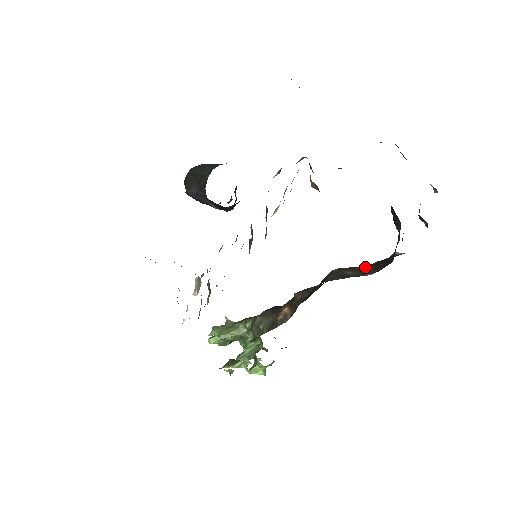
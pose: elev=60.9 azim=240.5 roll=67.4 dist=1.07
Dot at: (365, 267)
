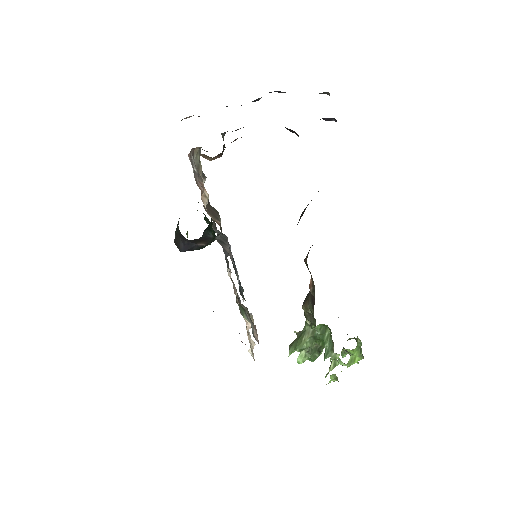
Dot at: occluded
